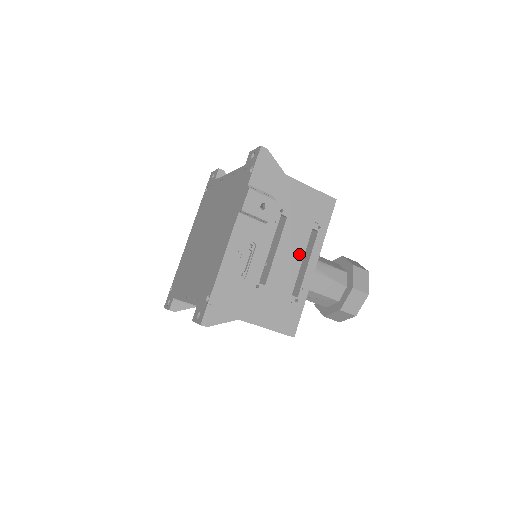
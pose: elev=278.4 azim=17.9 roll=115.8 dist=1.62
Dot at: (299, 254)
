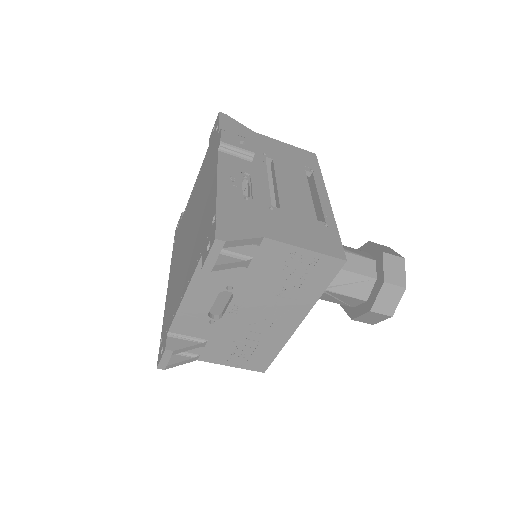
Dot at: (303, 188)
